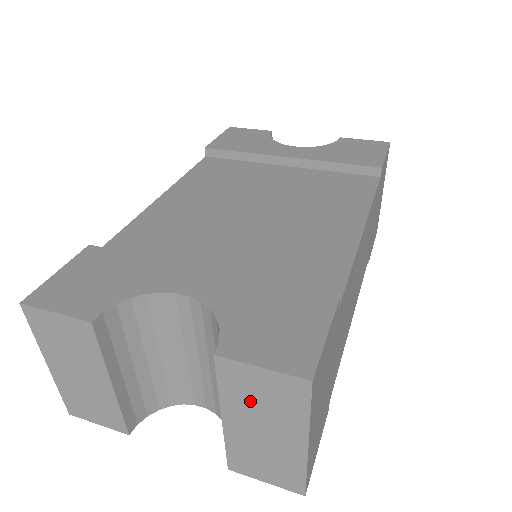
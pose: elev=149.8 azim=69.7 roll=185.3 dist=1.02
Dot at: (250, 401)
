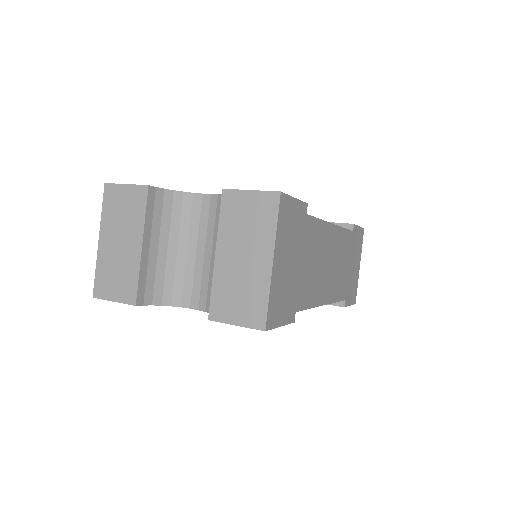
Dot at: (239, 226)
